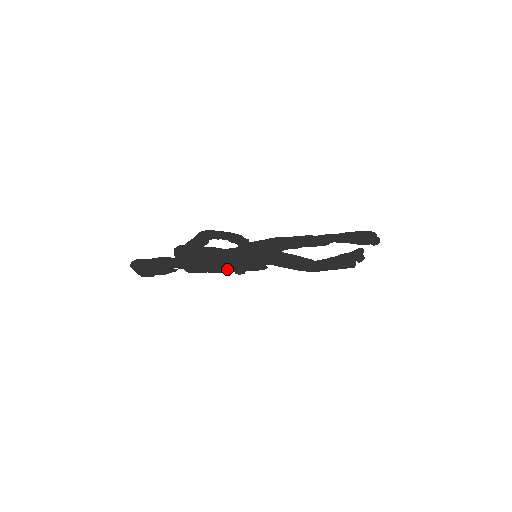
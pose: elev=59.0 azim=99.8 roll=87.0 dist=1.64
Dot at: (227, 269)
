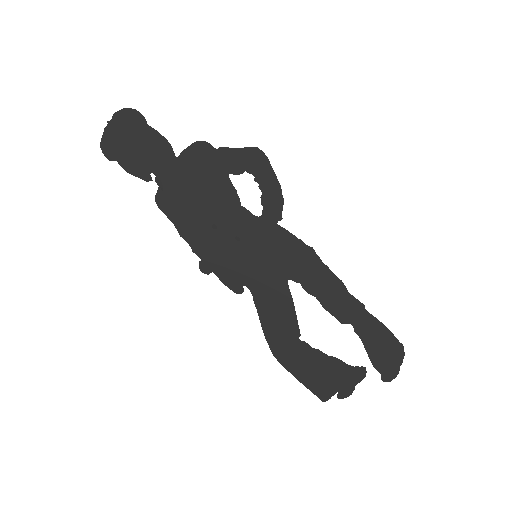
Dot at: (200, 244)
